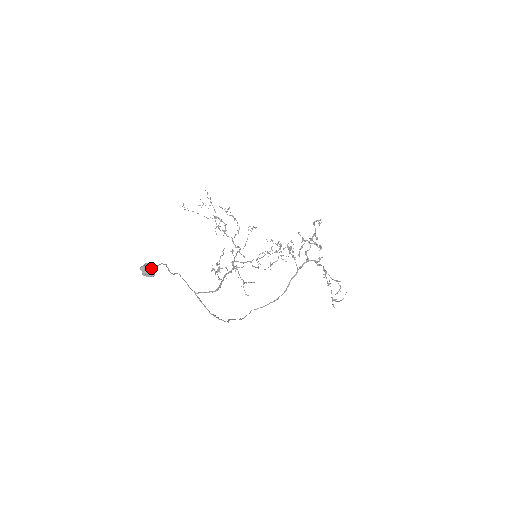
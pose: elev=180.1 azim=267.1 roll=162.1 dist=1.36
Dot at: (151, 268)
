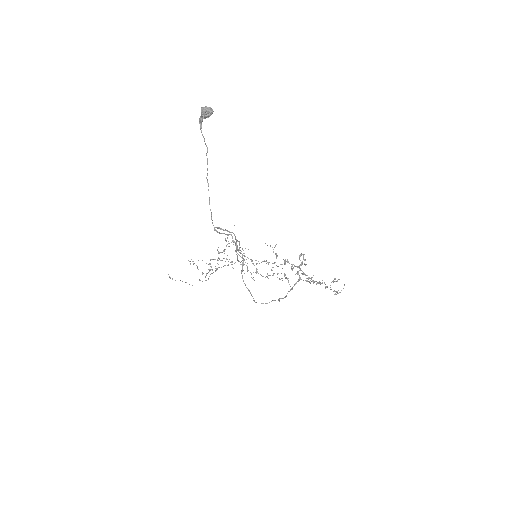
Dot at: (210, 109)
